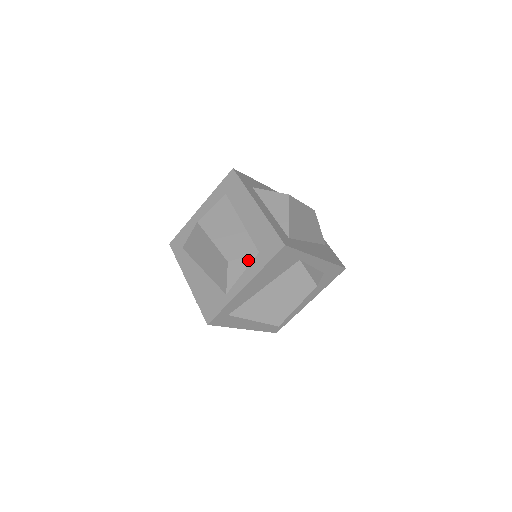
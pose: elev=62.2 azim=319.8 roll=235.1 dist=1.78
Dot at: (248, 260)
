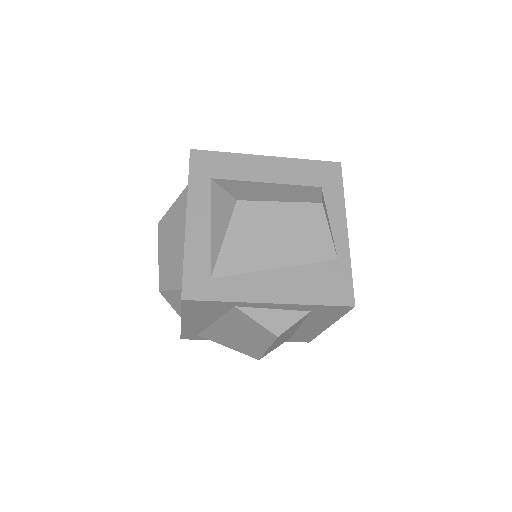
Dot at: (177, 294)
